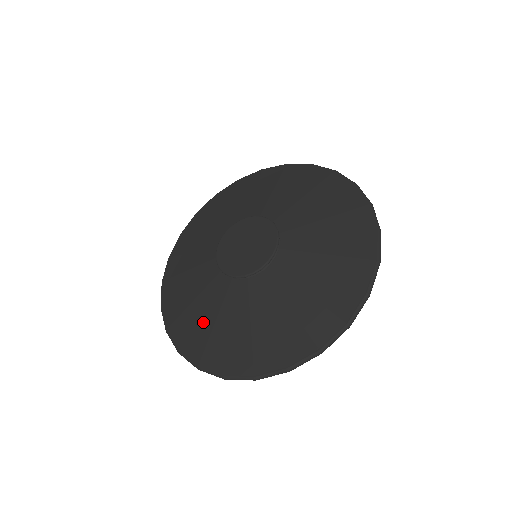
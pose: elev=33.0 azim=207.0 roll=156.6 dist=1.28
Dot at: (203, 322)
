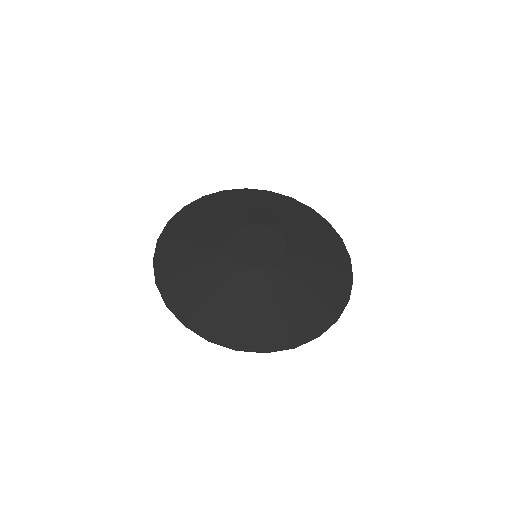
Dot at: (188, 245)
